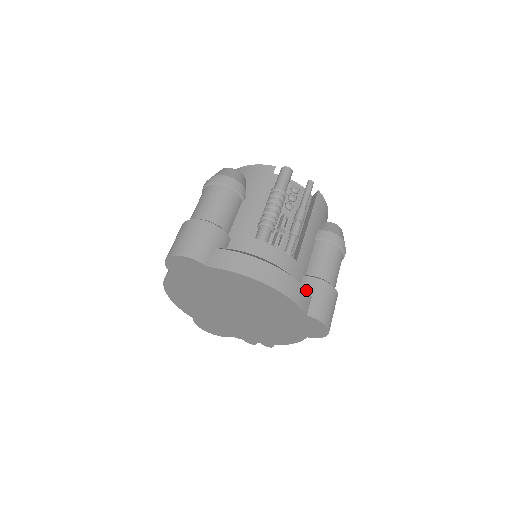
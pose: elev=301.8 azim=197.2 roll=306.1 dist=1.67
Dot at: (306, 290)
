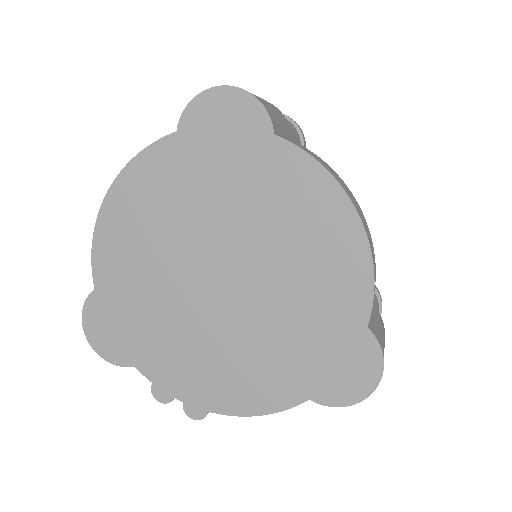
Dot at: occluded
